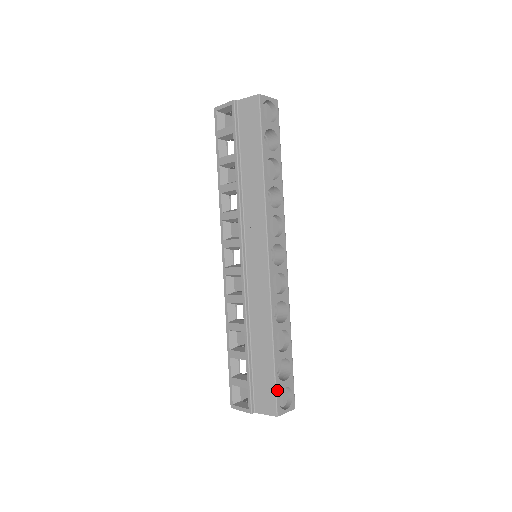
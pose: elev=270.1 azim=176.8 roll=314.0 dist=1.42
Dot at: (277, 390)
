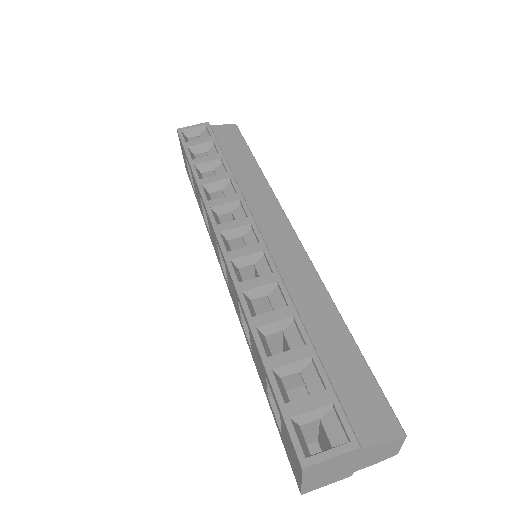
Dot at: (382, 392)
